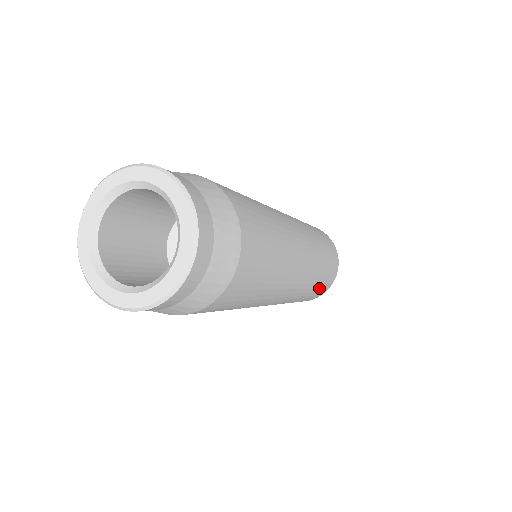
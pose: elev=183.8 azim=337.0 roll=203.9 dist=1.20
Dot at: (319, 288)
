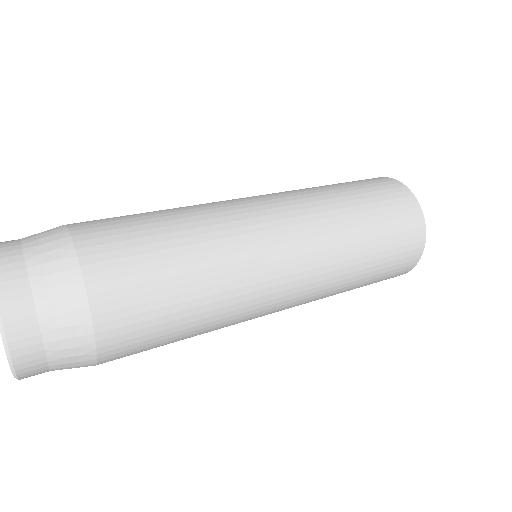
Dot at: occluded
